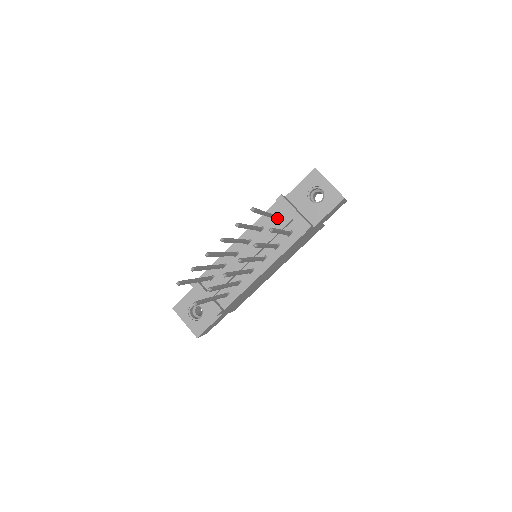
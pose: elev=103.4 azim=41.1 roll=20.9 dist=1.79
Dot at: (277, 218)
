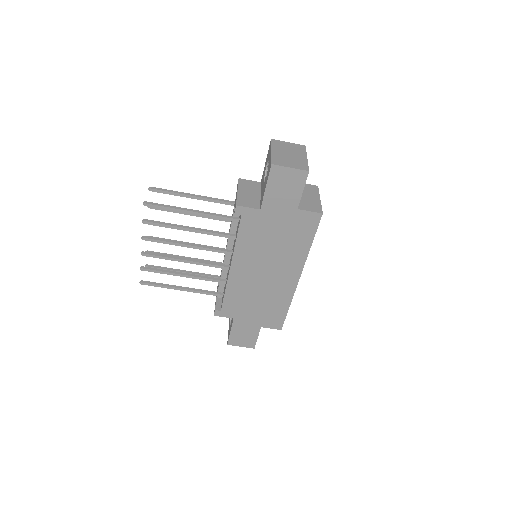
Dot at: occluded
